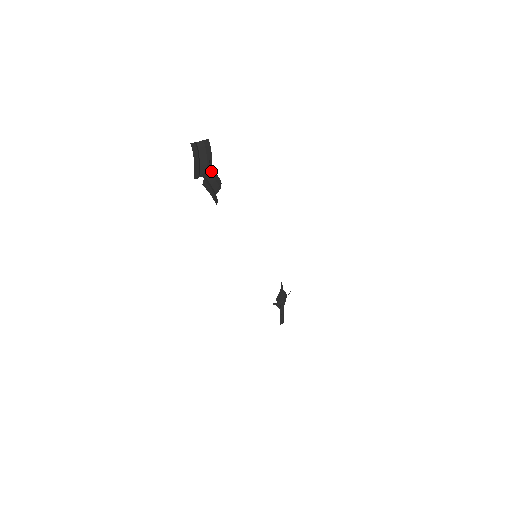
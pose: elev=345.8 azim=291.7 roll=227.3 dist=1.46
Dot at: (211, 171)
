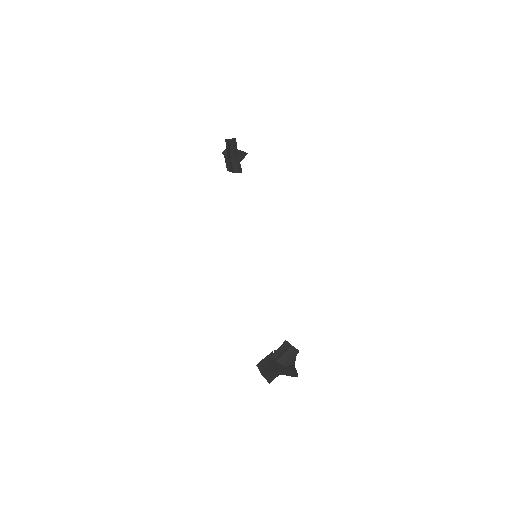
Dot at: (237, 160)
